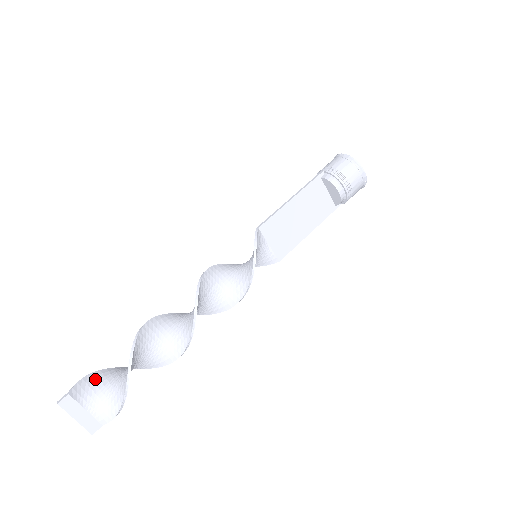
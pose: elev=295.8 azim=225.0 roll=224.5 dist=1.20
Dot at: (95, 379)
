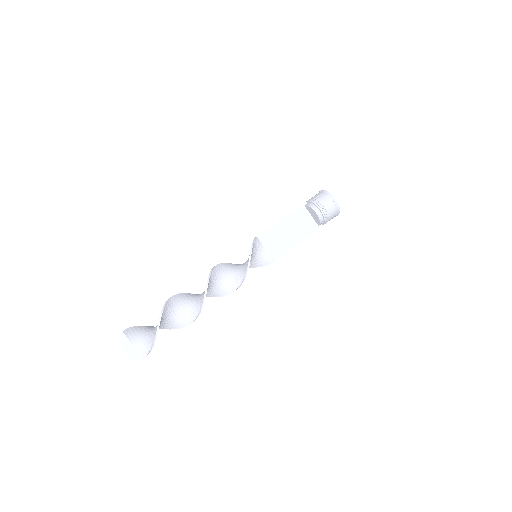
Dot at: (141, 329)
